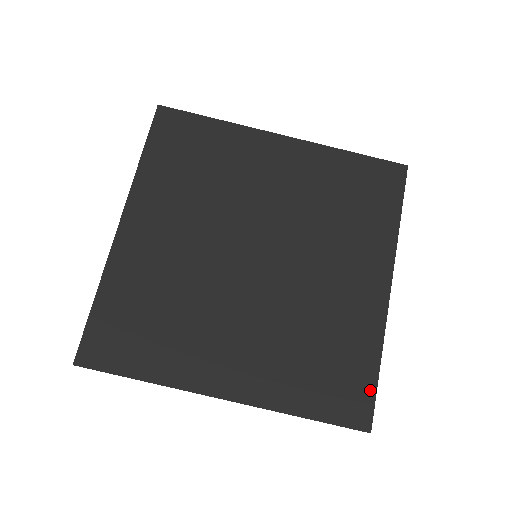
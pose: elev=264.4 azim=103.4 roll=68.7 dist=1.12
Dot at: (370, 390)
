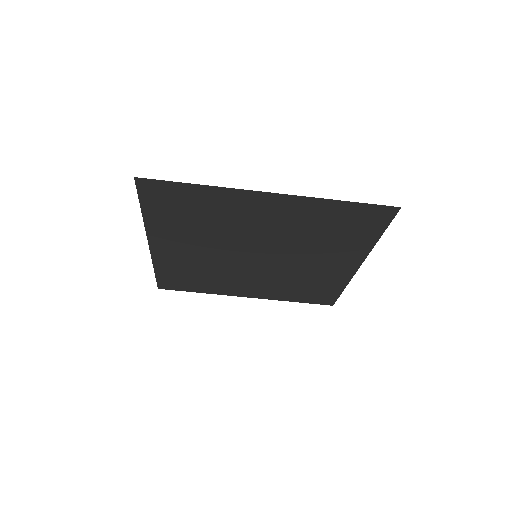
Dot at: (335, 296)
